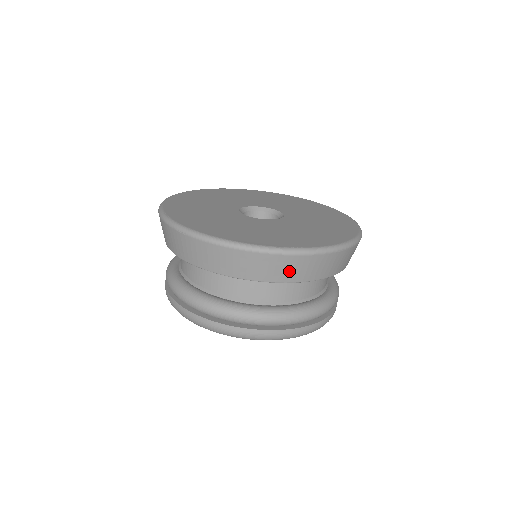
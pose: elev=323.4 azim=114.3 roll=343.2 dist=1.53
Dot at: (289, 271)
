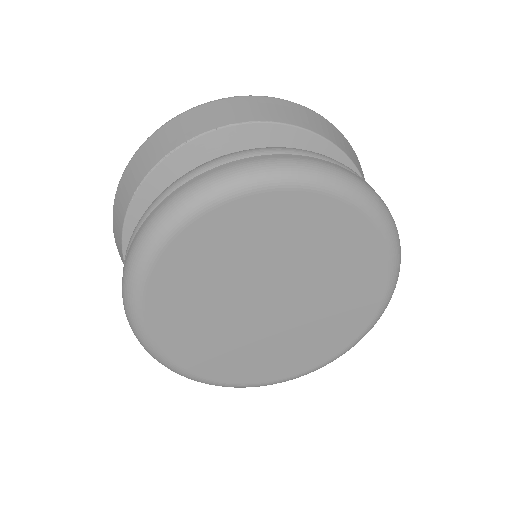
Dot at: (349, 152)
